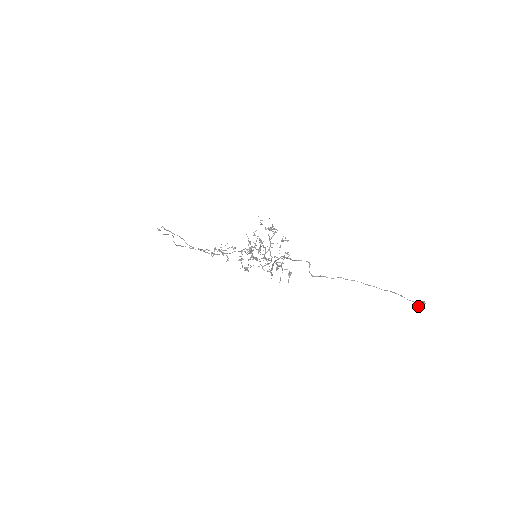
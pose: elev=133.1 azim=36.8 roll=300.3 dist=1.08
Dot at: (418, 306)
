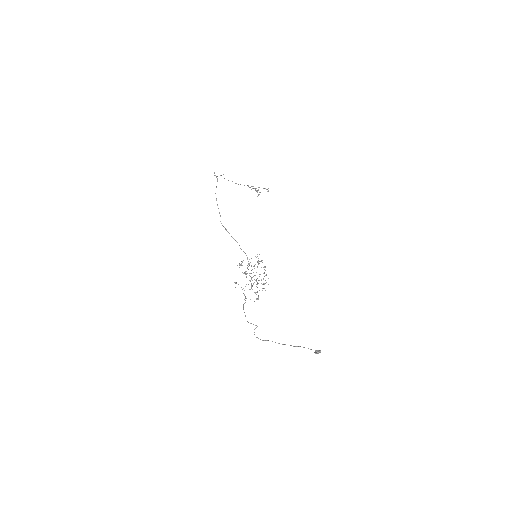
Dot at: (315, 352)
